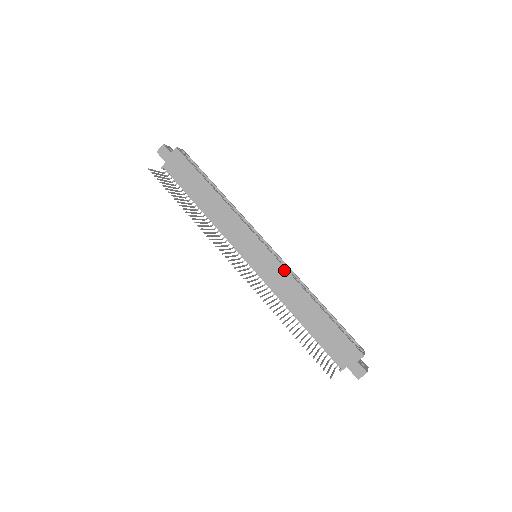
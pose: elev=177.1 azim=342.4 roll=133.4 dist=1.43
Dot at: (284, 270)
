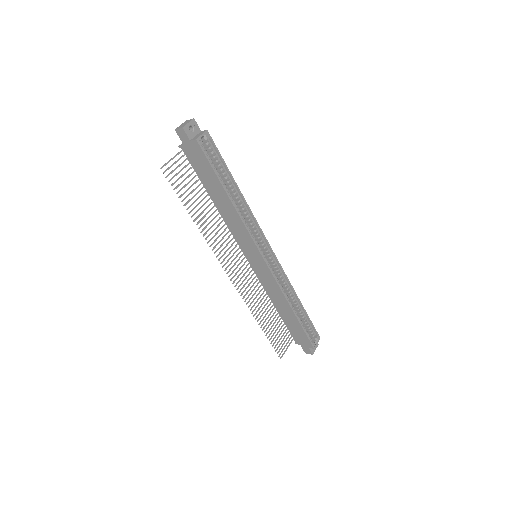
Dot at: (275, 281)
